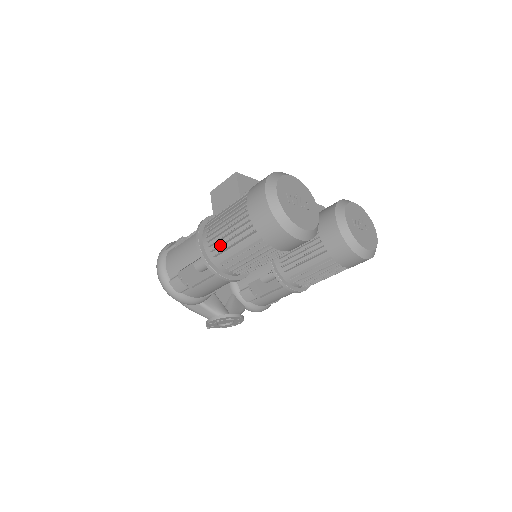
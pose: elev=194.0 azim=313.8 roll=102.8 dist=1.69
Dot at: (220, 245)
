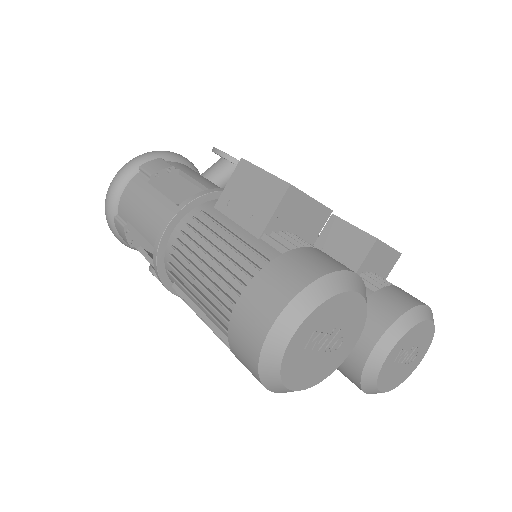
Dot at: (181, 276)
